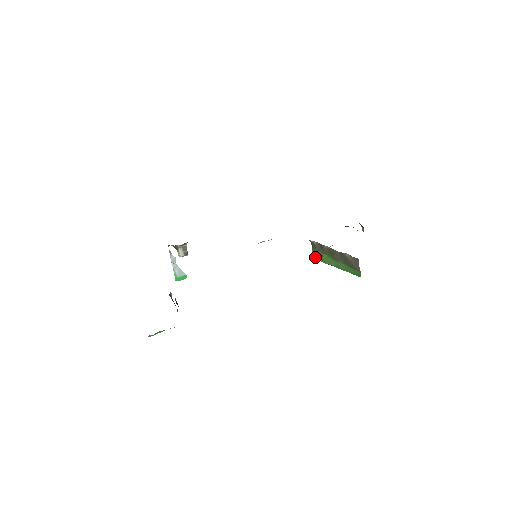
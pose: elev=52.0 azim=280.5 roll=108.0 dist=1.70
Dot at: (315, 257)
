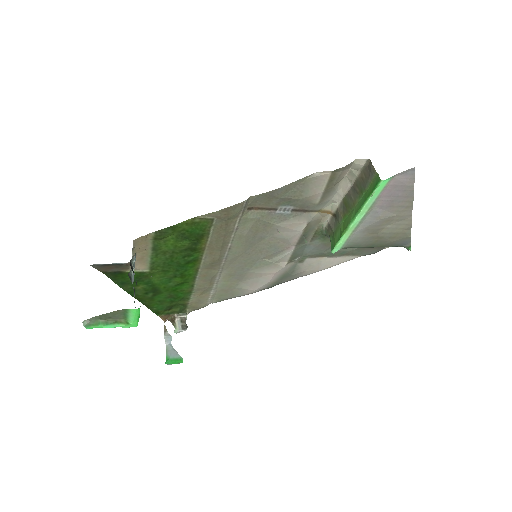
Dot at: (334, 243)
